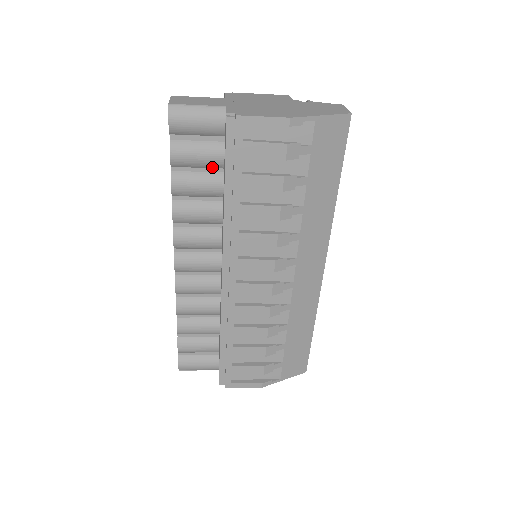
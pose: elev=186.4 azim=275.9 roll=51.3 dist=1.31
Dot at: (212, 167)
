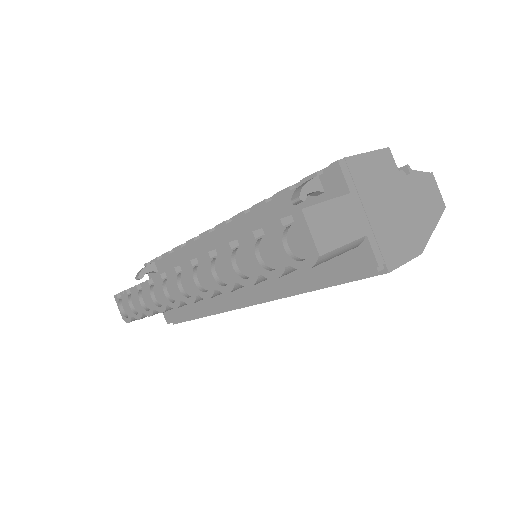
Dot at: occluded
